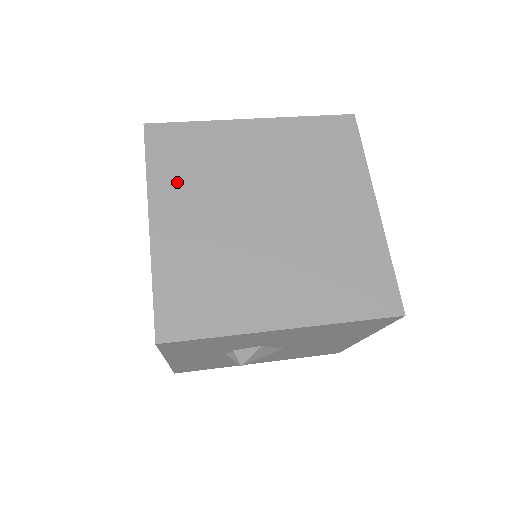
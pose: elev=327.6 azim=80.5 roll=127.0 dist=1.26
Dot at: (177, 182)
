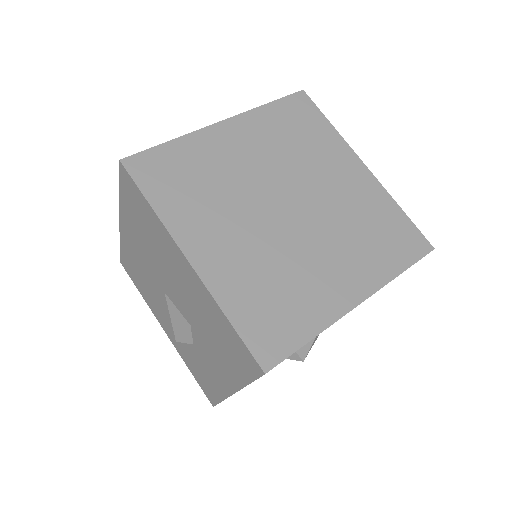
Dot at: (189, 208)
